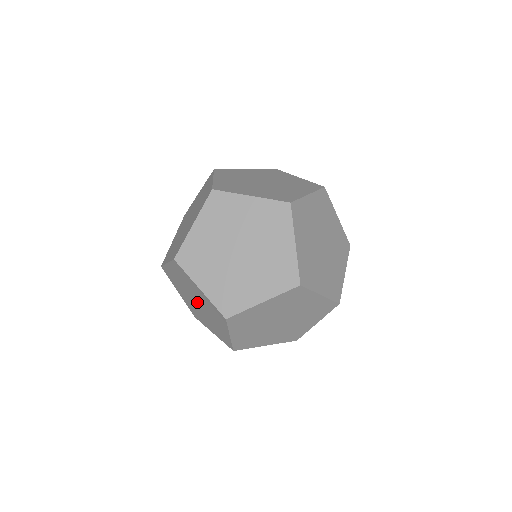
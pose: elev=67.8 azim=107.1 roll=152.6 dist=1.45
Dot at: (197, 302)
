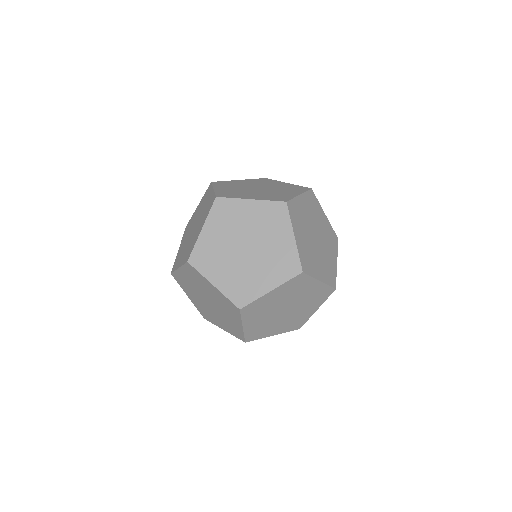
Dot at: occluded
